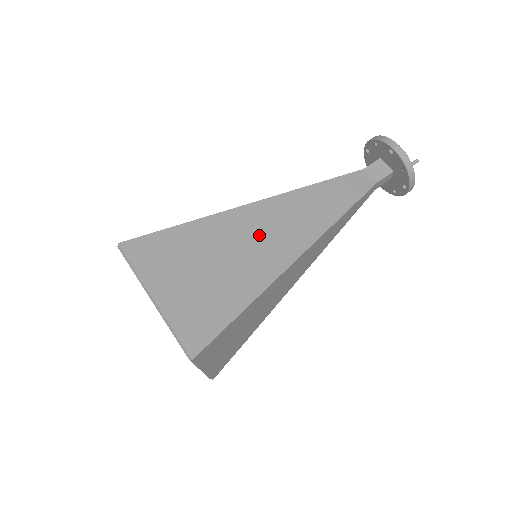
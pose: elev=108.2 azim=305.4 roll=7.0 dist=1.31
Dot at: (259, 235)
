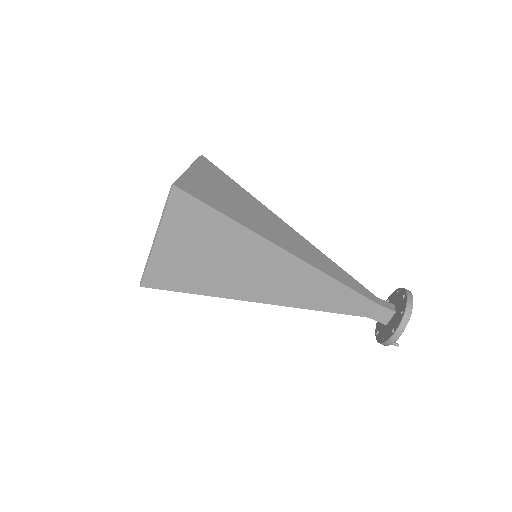
Dot at: (259, 271)
